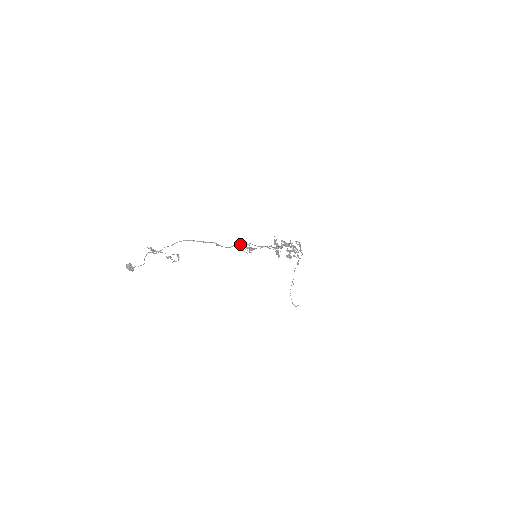
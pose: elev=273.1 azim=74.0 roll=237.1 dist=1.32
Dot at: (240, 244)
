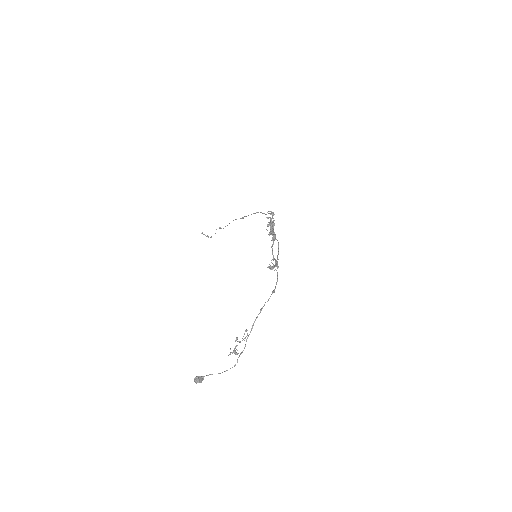
Dot at: occluded
